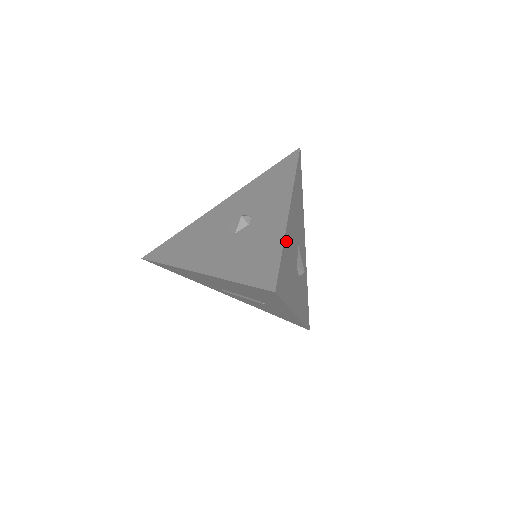
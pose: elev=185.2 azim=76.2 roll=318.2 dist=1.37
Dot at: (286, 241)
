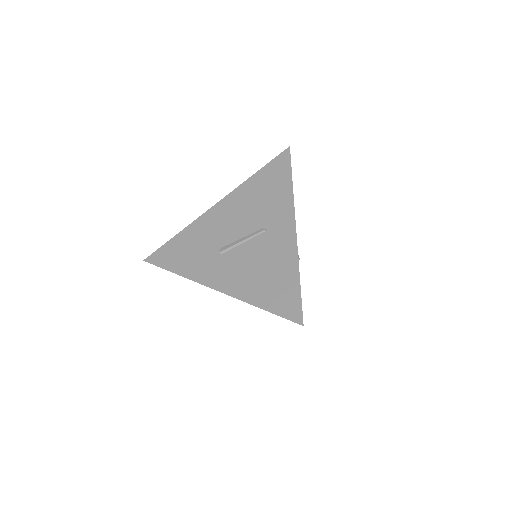
Dot at: occluded
